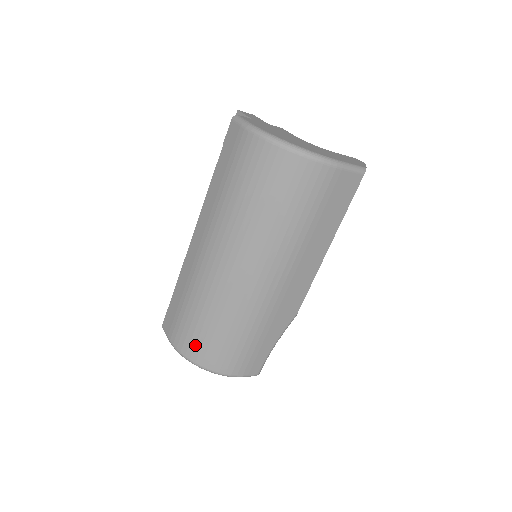
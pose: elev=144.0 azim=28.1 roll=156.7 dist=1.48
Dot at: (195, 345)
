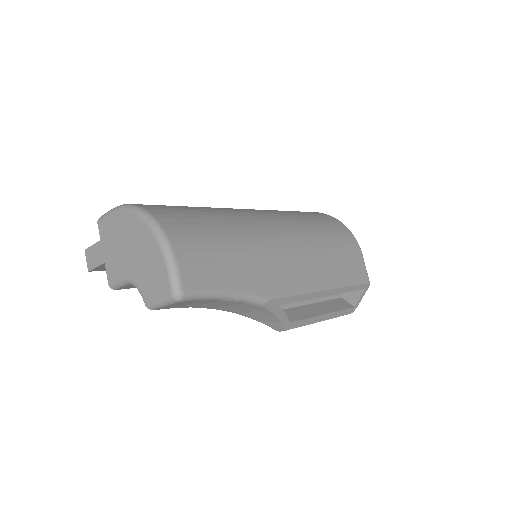
Dot at: (163, 207)
